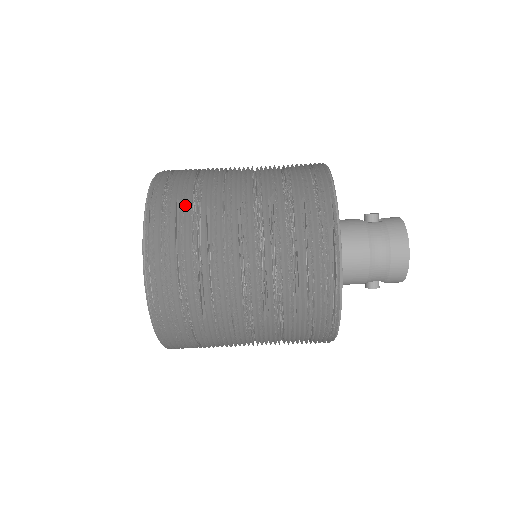
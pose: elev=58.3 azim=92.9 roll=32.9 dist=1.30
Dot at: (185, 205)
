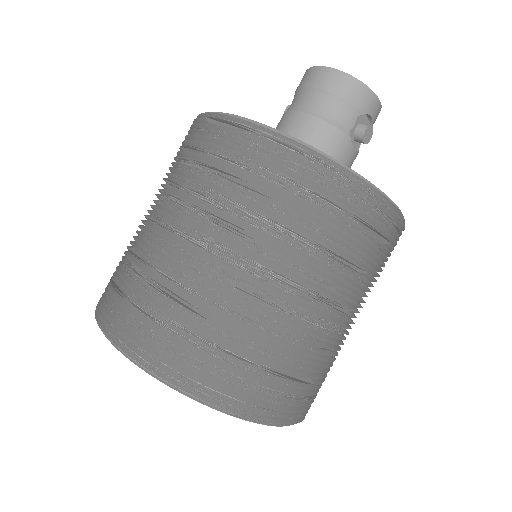
Dot at: occluded
